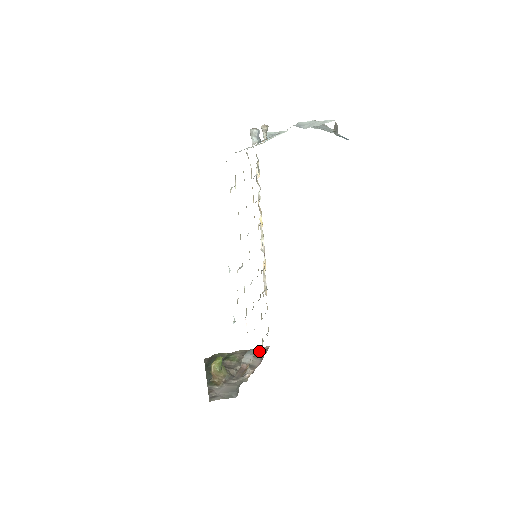
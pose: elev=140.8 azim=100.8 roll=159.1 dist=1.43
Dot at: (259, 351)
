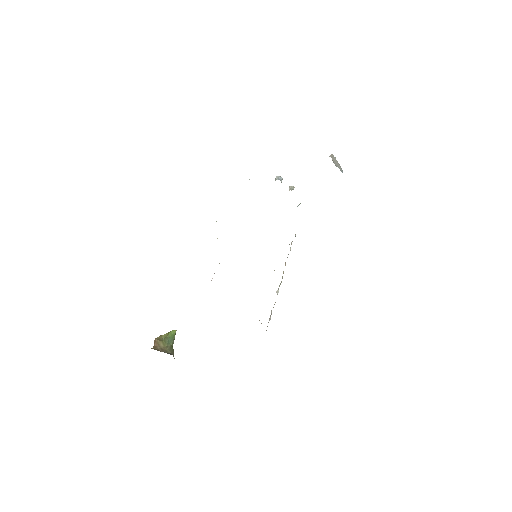
Dot at: occluded
